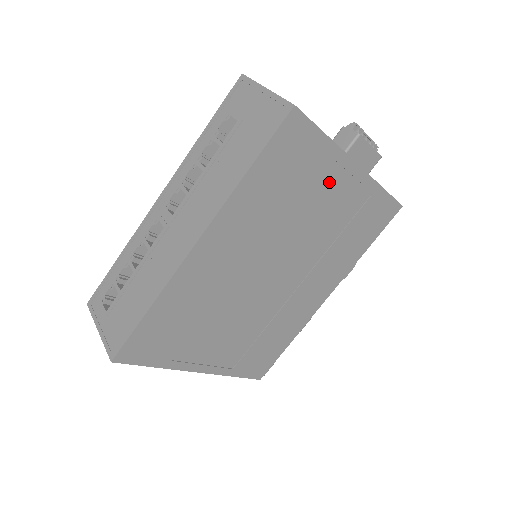
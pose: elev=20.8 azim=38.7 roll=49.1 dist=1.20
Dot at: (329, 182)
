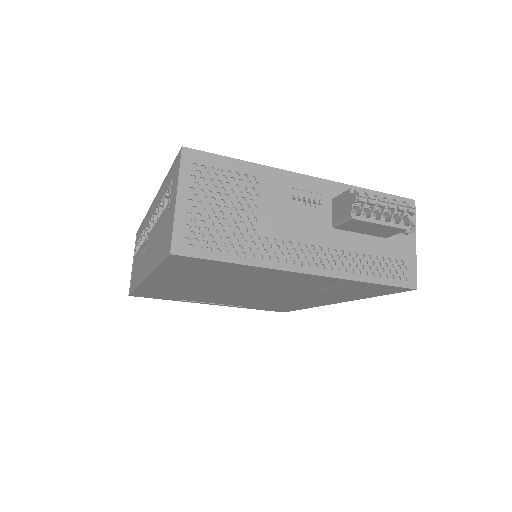
Dot at: (271, 275)
